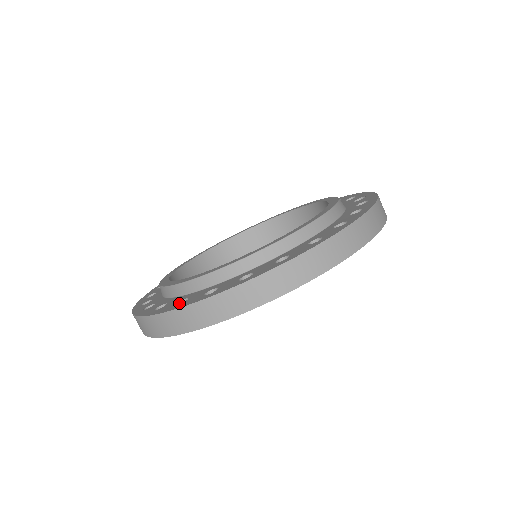
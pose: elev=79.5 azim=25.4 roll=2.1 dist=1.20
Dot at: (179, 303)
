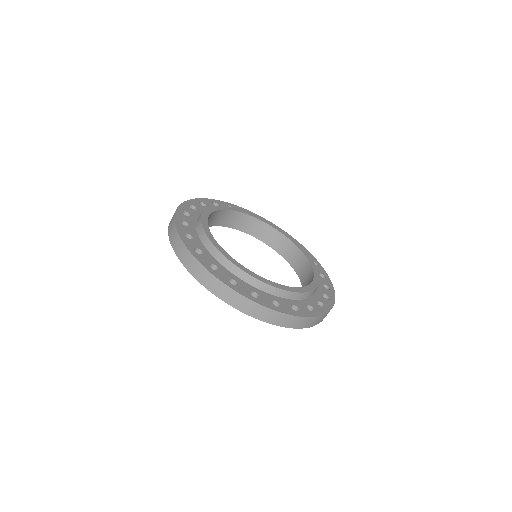
Dot at: (197, 249)
